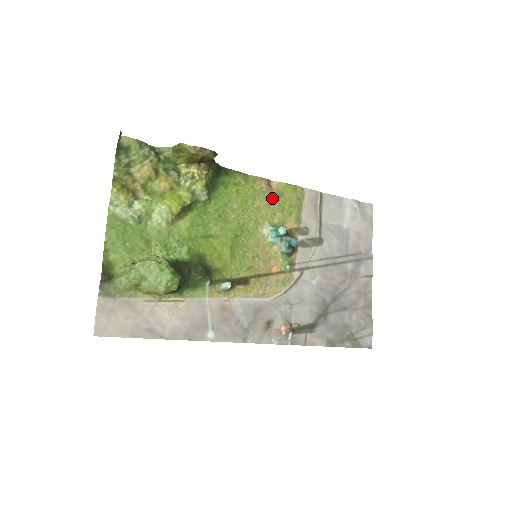
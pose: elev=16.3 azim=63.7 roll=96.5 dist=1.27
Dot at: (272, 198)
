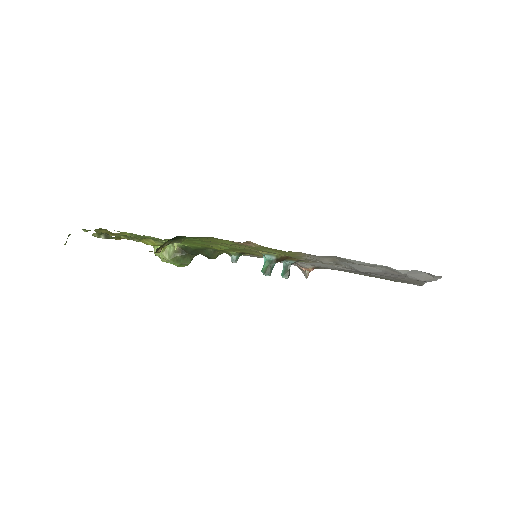
Dot at: (255, 248)
